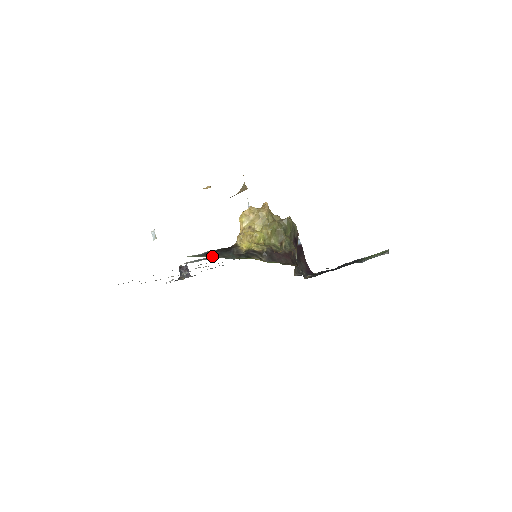
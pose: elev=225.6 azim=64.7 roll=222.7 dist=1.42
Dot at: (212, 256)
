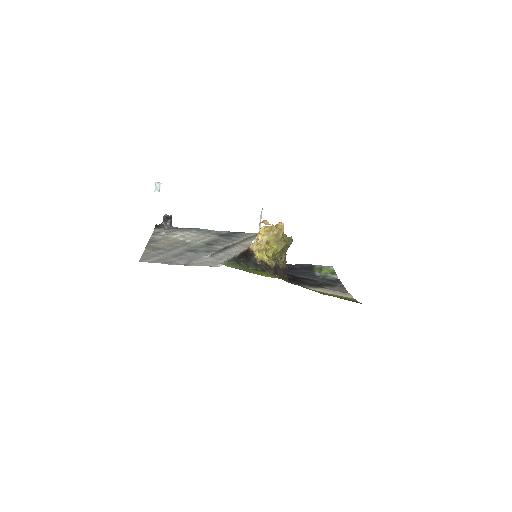
Dot at: (239, 263)
